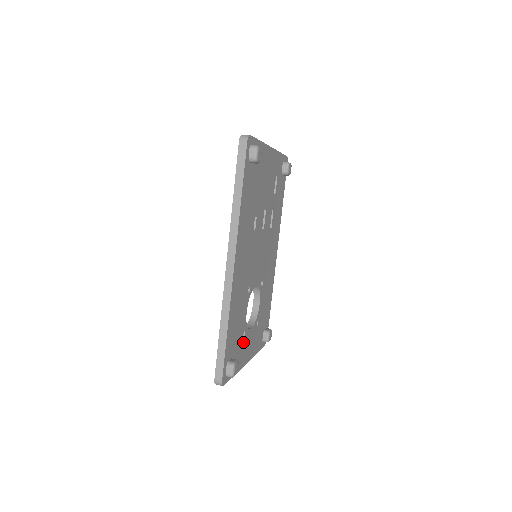
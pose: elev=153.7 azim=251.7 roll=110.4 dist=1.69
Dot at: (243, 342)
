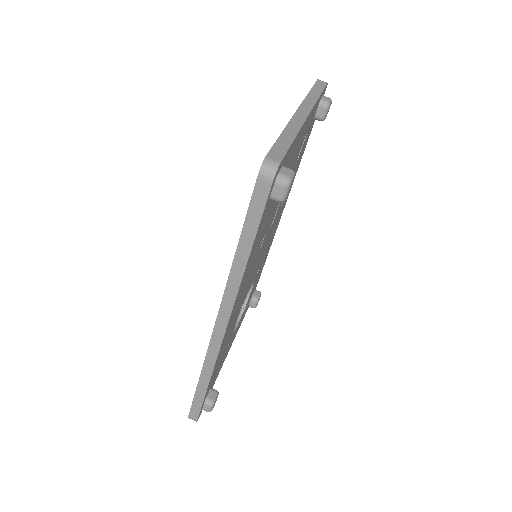
Dot at: (226, 351)
